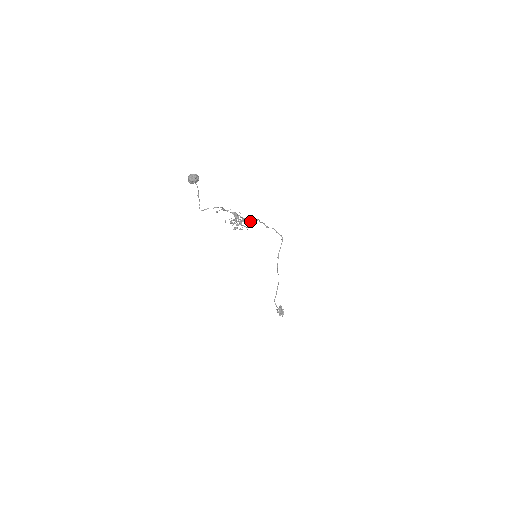
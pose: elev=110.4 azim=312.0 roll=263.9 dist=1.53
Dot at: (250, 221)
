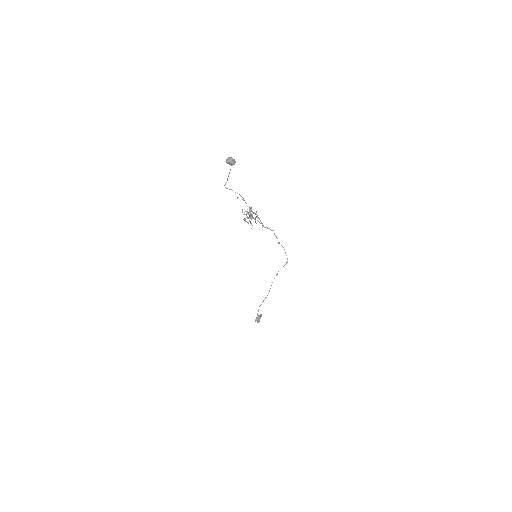
Dot at: (260, 223)
